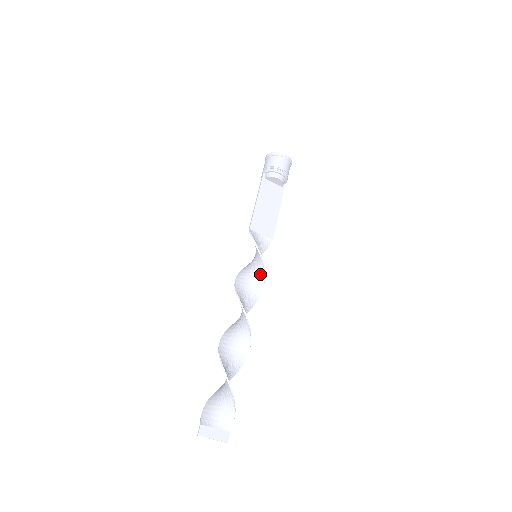
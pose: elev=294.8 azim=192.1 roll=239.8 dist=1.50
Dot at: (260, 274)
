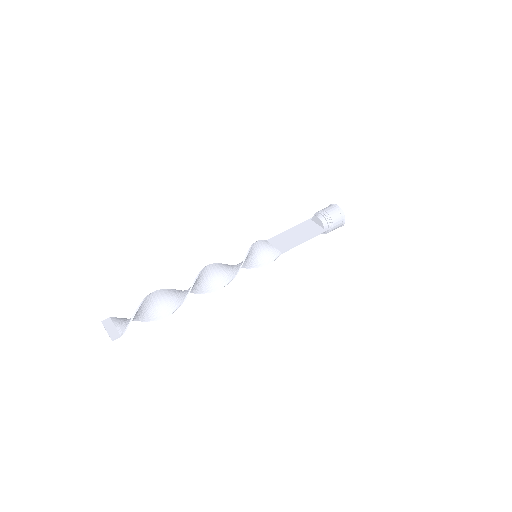
Dot at: (243, 260)
